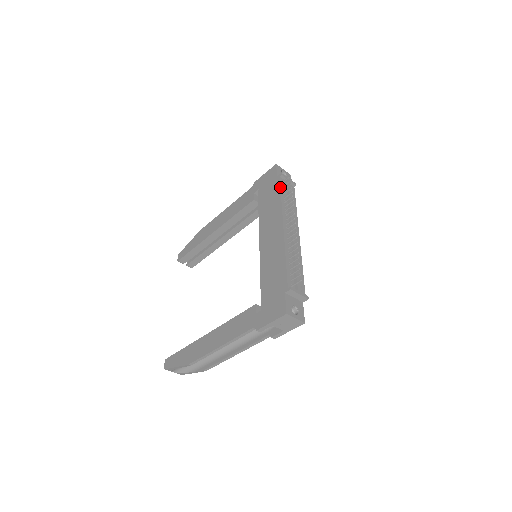
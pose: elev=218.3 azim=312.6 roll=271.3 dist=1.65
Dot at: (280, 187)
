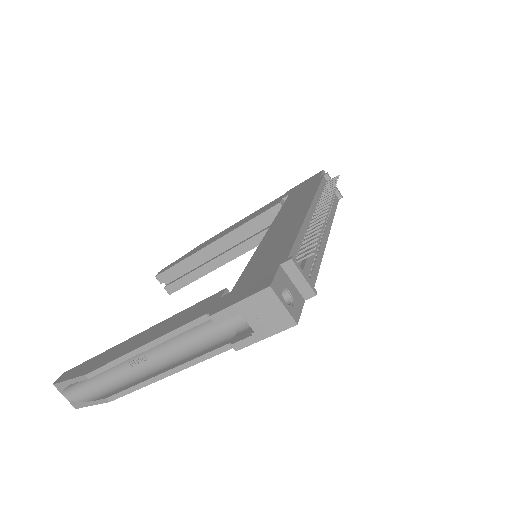
Dot at: (320, 181)
